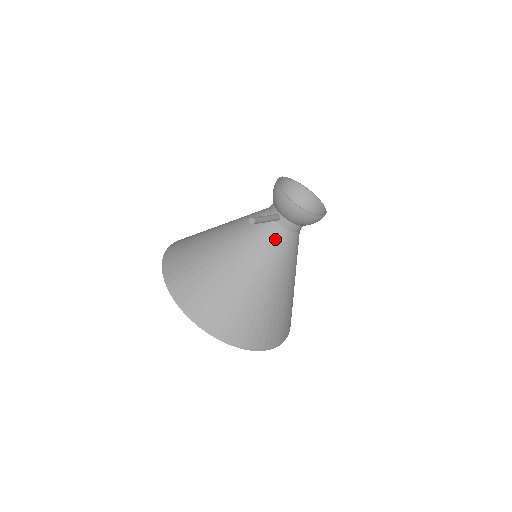
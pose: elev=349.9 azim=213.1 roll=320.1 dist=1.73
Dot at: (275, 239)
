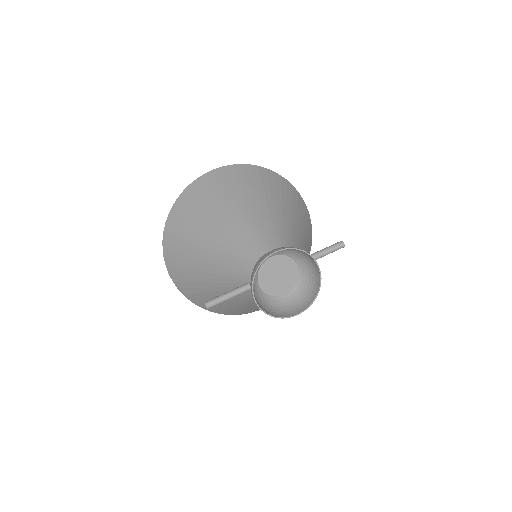
Dot at: occluded
